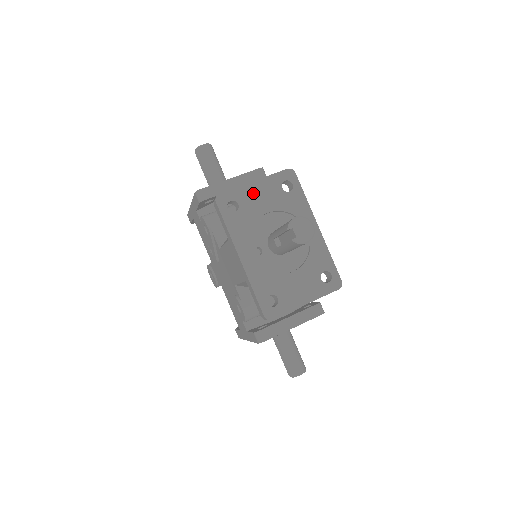
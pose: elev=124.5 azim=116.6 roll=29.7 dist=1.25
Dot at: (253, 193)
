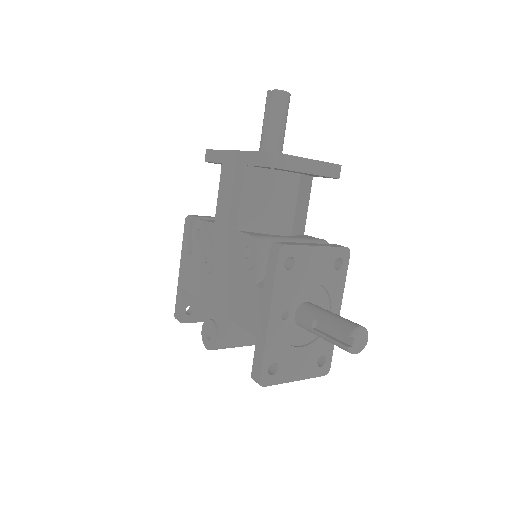
Dot at: occluded
